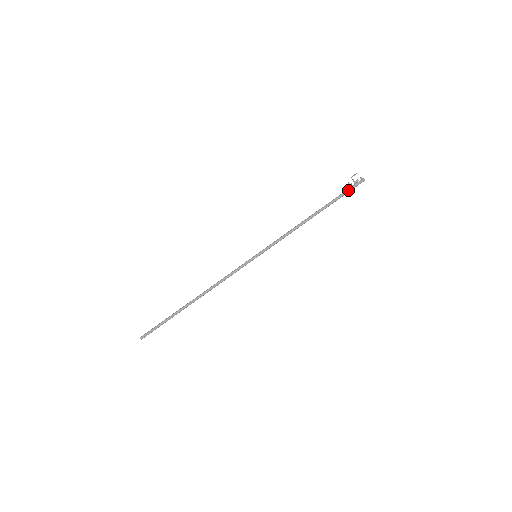
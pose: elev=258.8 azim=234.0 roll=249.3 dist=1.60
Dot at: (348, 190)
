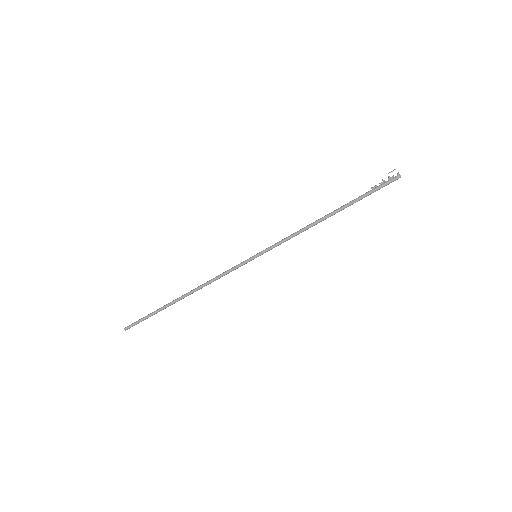
Dot at: (377, 187)
